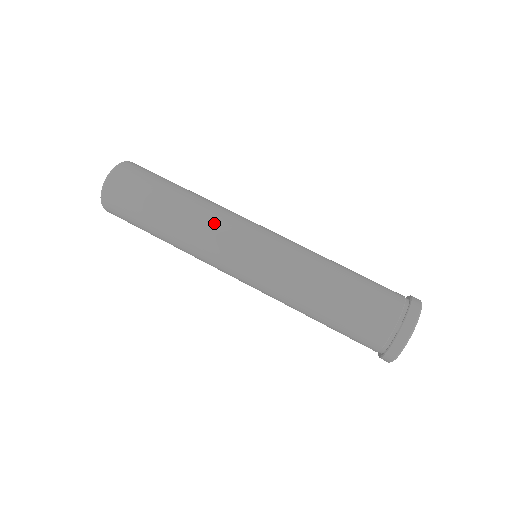
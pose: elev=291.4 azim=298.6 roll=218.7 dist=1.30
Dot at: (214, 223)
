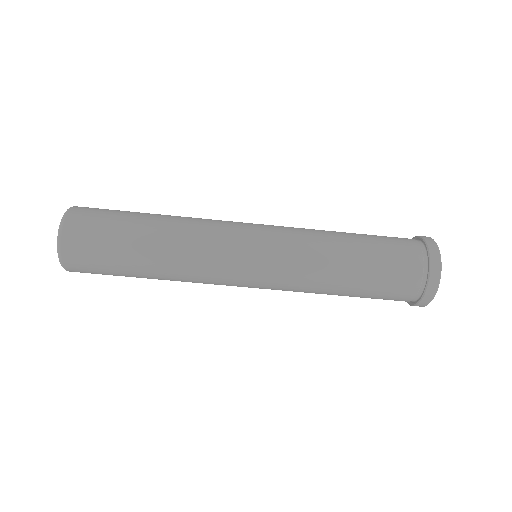
Dot at: (203, 263)
